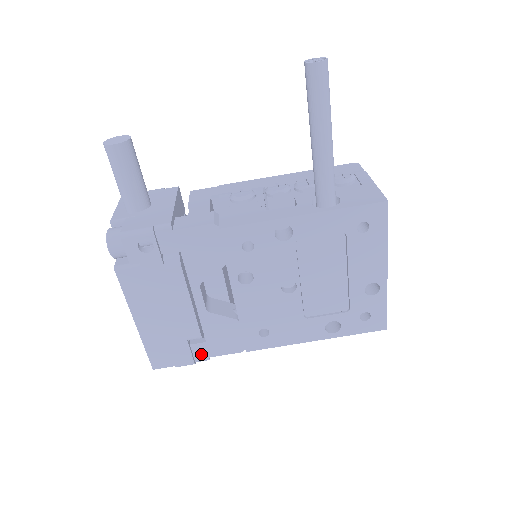
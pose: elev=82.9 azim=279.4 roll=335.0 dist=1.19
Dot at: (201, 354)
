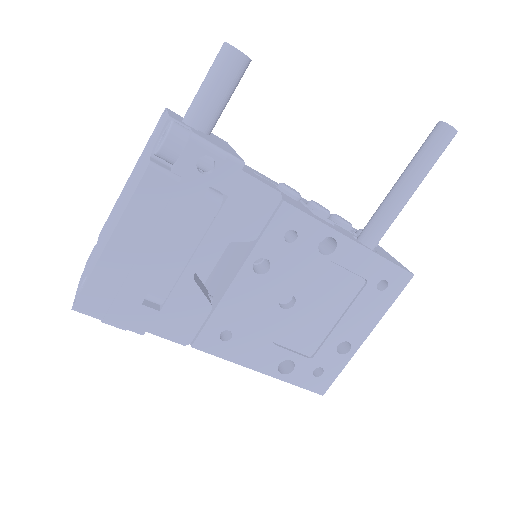
Dot at: (141, 322)
